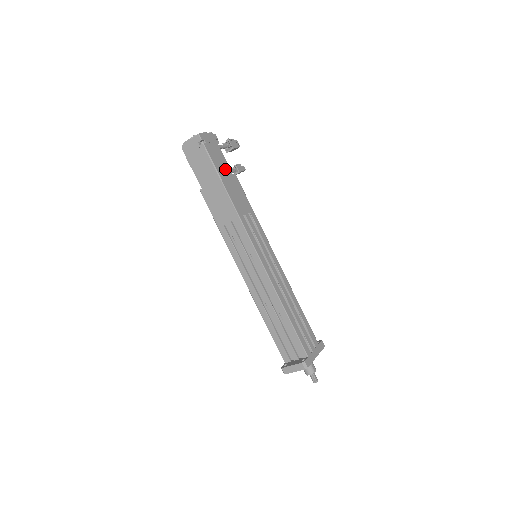
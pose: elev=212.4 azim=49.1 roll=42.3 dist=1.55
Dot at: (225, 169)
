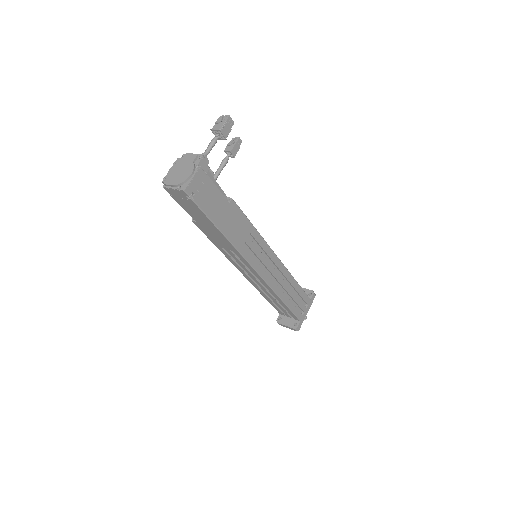
Dot at: (220, 206)
